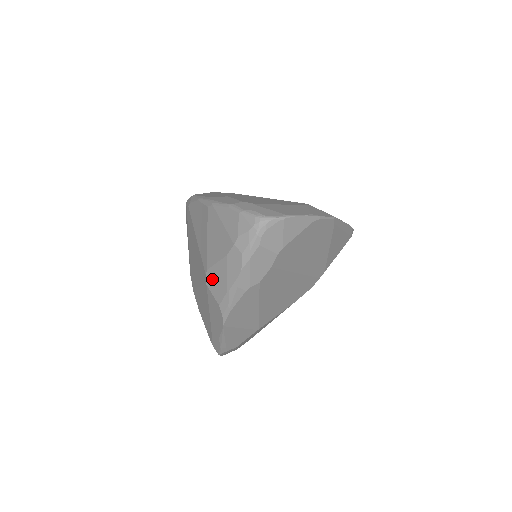
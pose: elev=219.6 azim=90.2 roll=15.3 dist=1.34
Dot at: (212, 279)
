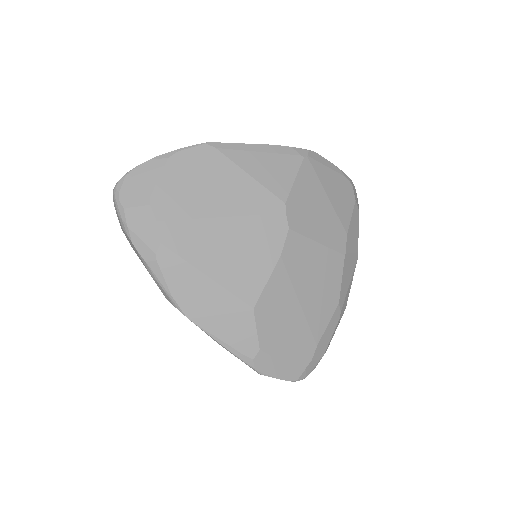
Dot at: occluded
